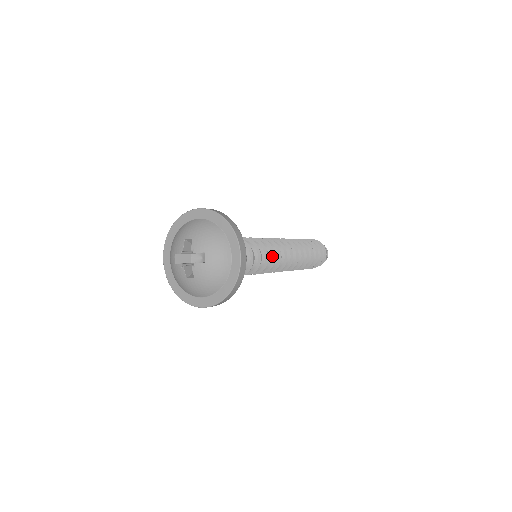
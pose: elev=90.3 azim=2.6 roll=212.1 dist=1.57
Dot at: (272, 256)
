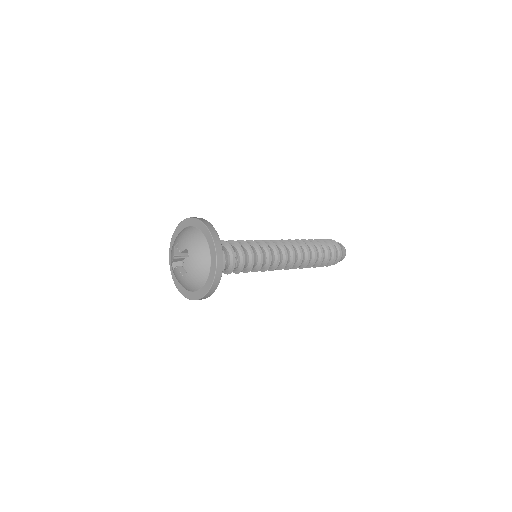
Dot at: (268, 250)
